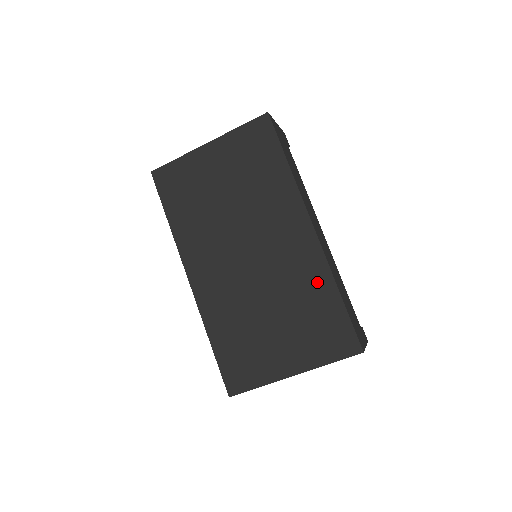
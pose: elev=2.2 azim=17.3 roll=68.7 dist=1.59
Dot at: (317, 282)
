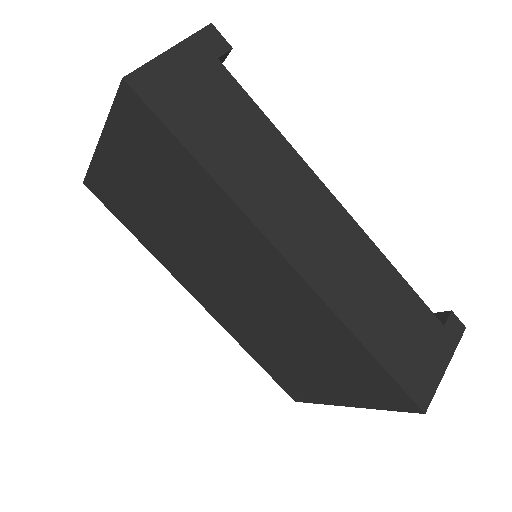
Dot at: (327, 328)
